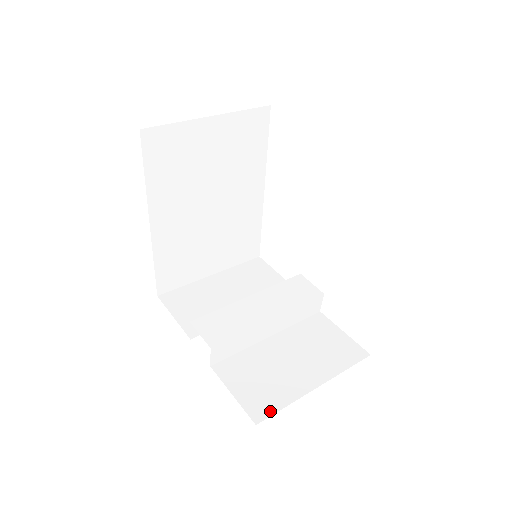
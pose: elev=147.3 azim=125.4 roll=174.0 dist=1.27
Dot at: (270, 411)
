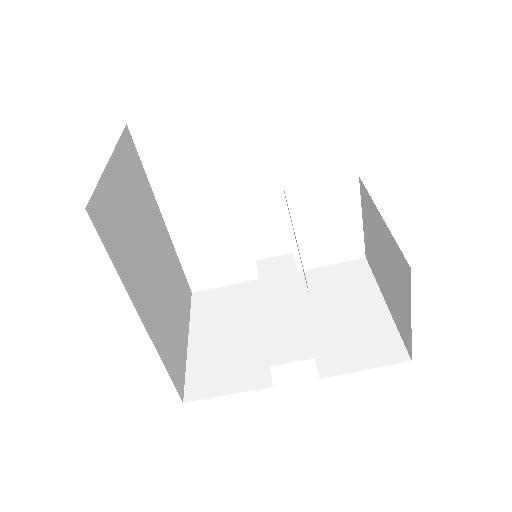
Dot at: (399, 345)
